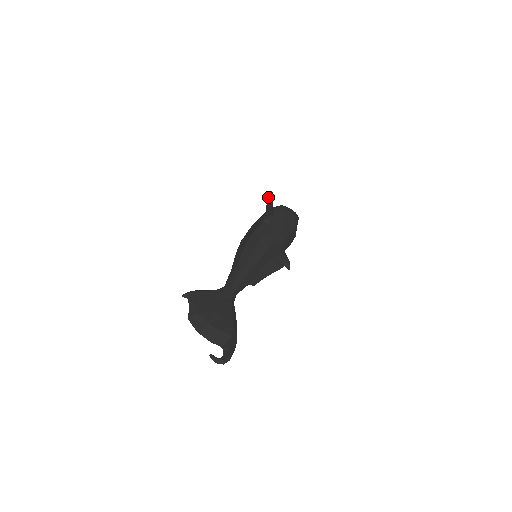
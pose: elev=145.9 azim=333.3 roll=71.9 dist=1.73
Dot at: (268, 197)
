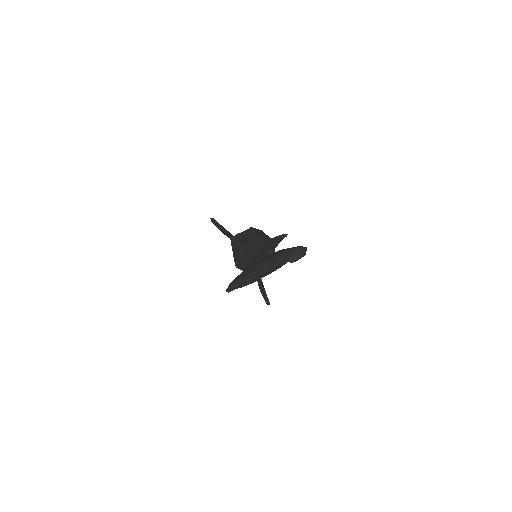
Dot at: (215, 223)
